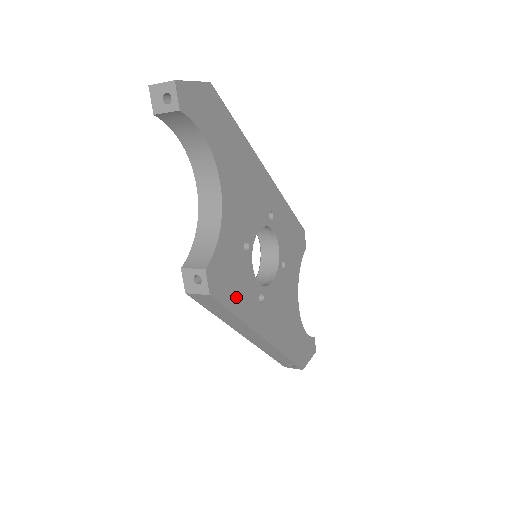
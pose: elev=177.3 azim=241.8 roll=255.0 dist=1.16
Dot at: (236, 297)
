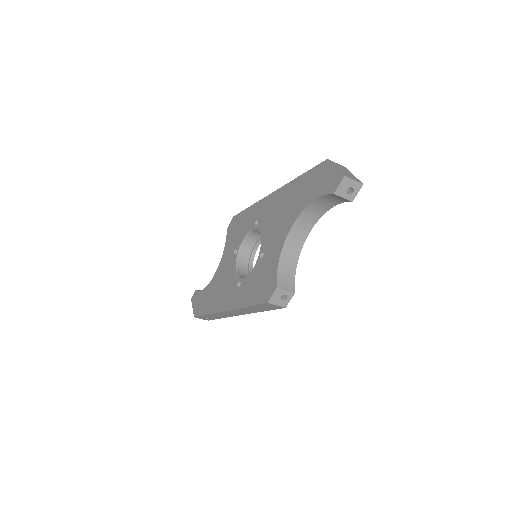
Dot at: occluded
